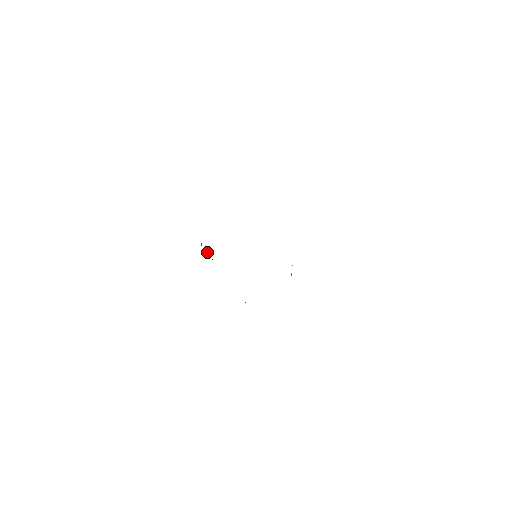
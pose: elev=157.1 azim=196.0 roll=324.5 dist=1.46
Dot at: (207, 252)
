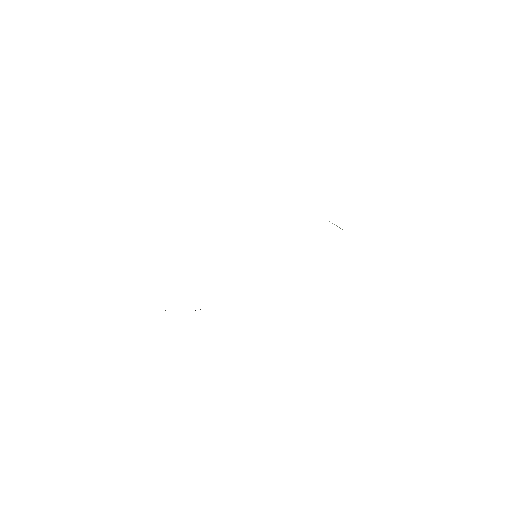
Dot at: occluded
